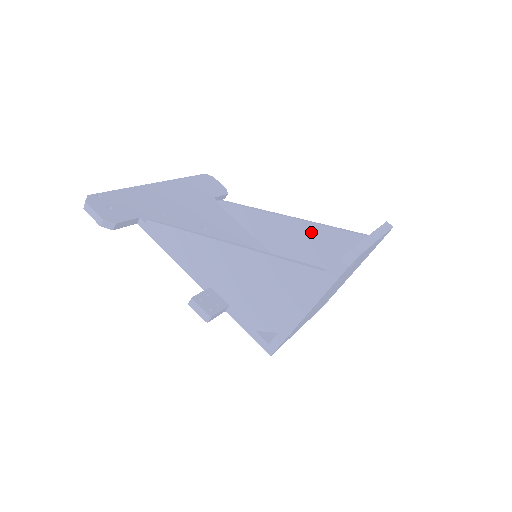
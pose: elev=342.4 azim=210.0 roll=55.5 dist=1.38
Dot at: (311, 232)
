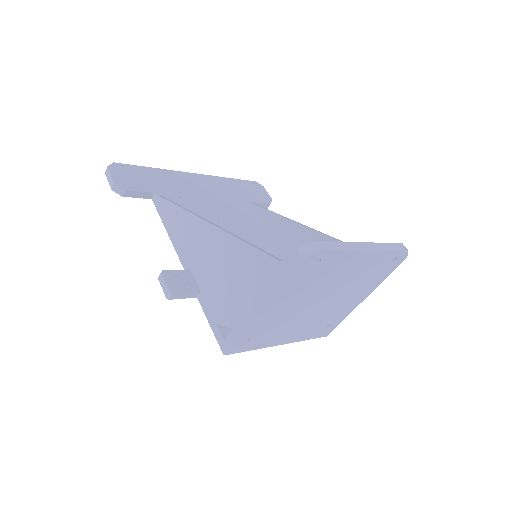
Dot at: occluded
